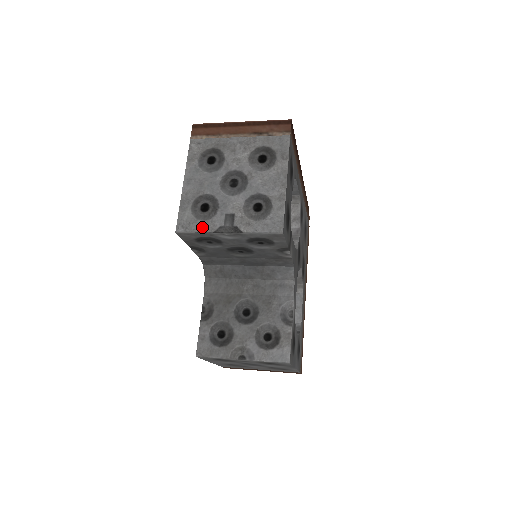
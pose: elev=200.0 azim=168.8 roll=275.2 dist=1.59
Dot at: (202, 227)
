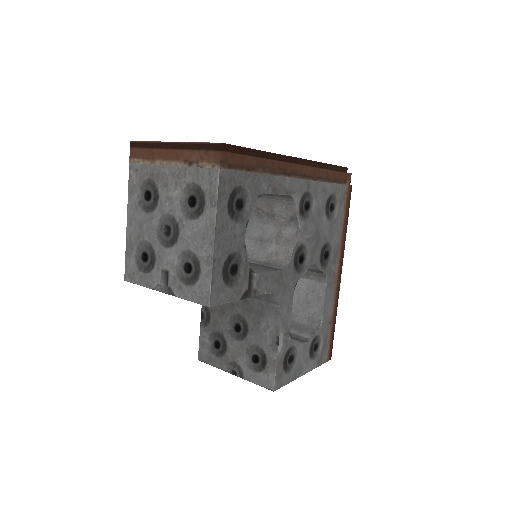
Dot at: (143, 280)
